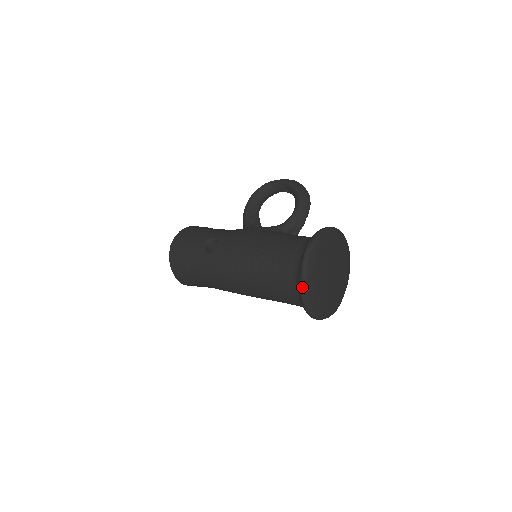
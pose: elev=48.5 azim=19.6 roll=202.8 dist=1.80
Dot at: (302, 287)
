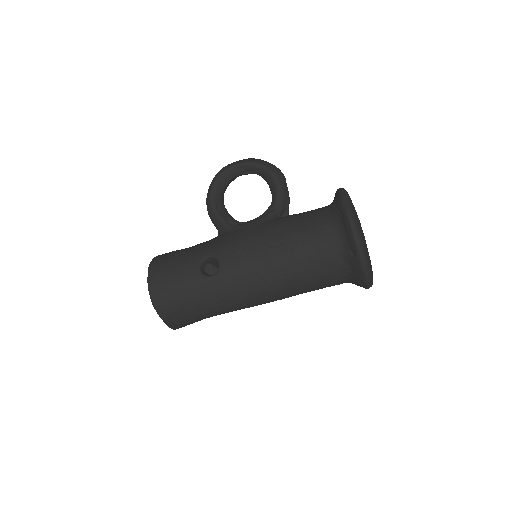
Dot at: (363, 260)
